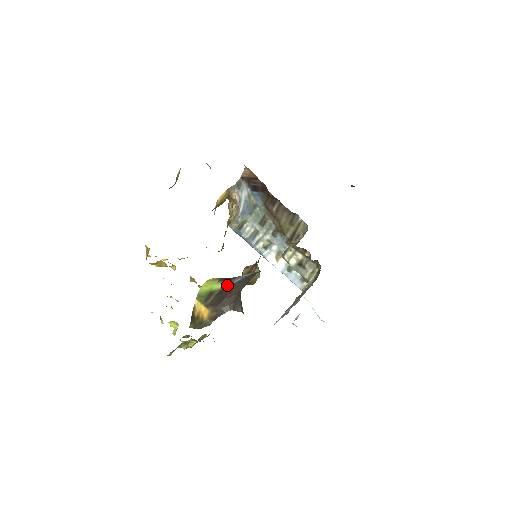
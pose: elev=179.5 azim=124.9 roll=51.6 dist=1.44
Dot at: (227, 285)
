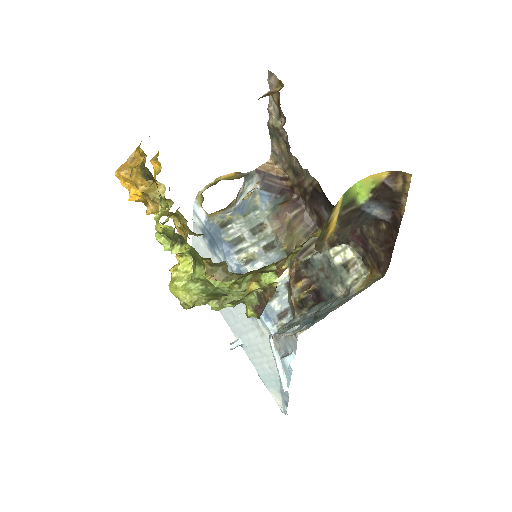
Dot at: (364, 206)
